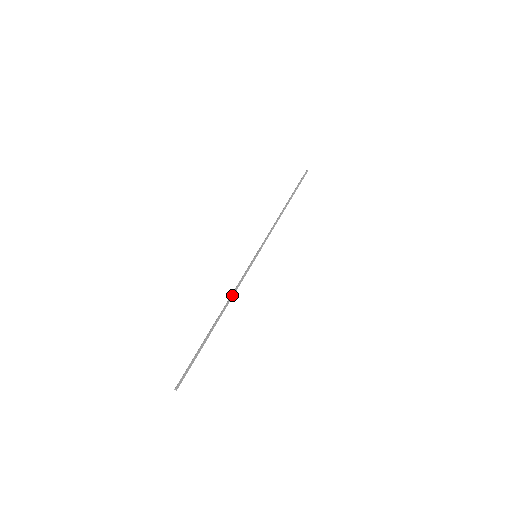
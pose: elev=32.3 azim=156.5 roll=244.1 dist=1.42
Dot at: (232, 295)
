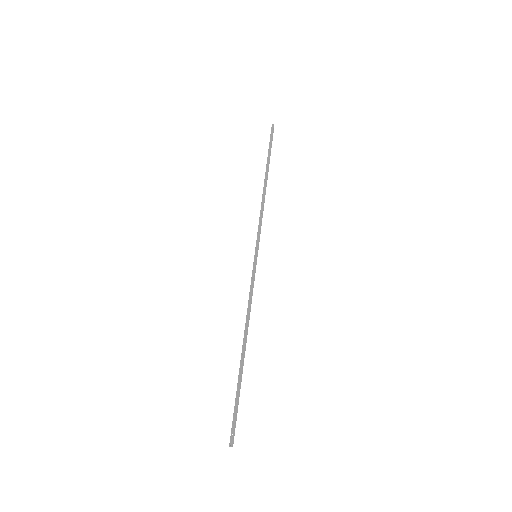
Dot at: (249, 314)
